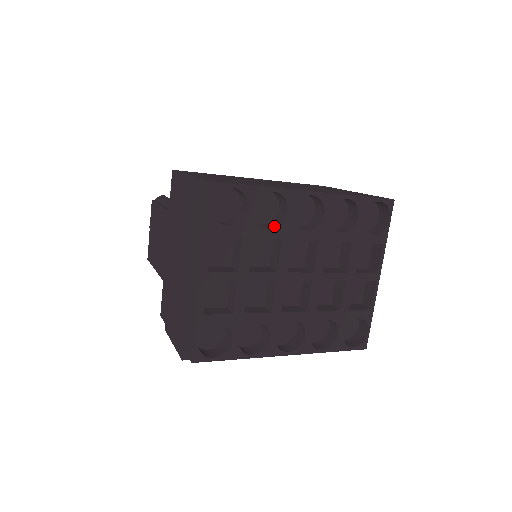
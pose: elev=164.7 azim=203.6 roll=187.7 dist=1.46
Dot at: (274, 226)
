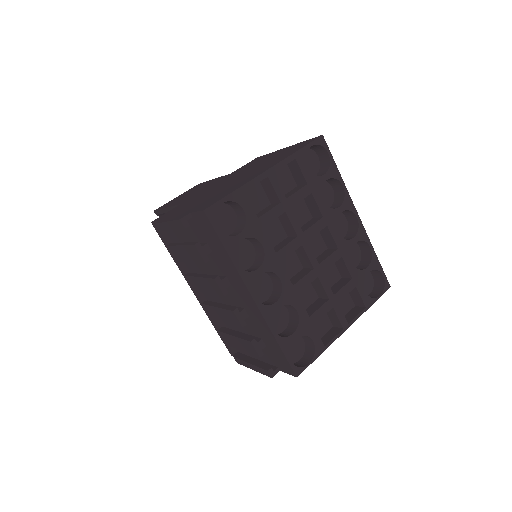
Dot at: (325, 205)
